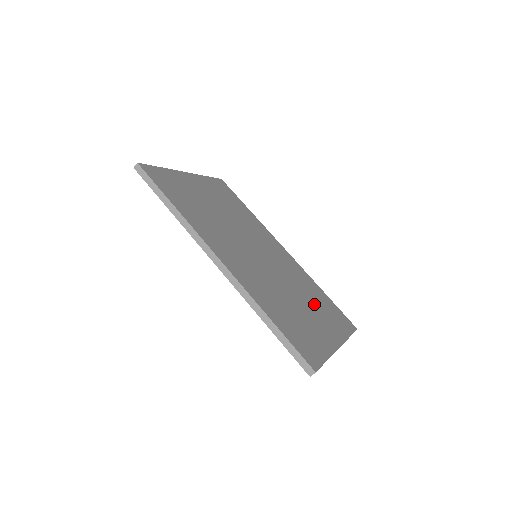
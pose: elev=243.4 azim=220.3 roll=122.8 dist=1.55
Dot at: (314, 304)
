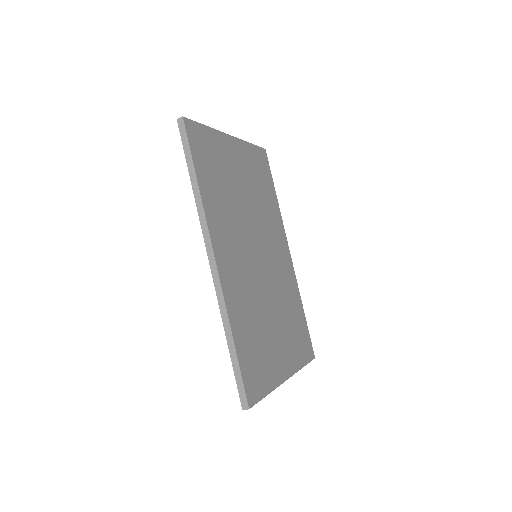
Dot at: (287, 324)
